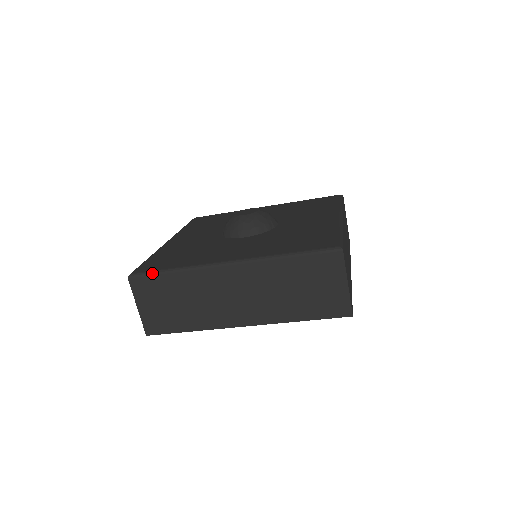
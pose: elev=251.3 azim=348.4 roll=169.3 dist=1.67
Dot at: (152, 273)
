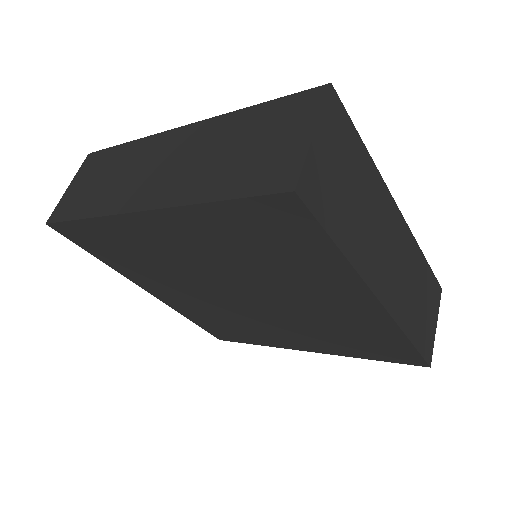
Dot at: (110, 147)
